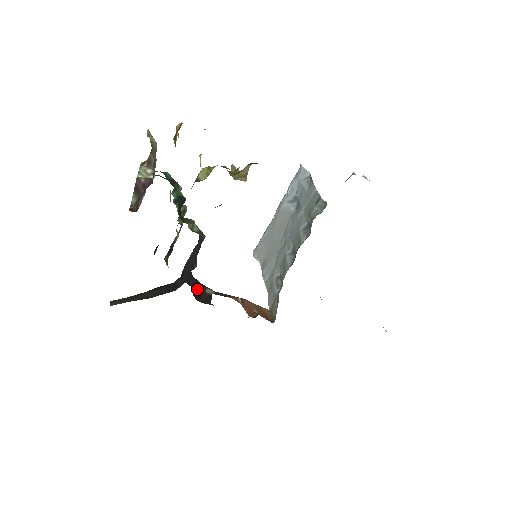
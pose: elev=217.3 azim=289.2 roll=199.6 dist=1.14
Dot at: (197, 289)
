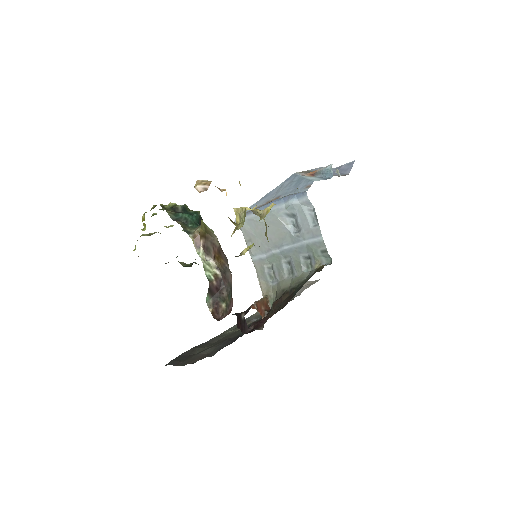
Dot at: (240, 323)
